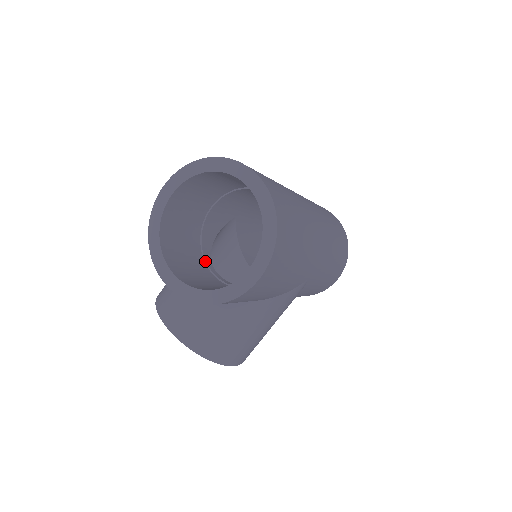
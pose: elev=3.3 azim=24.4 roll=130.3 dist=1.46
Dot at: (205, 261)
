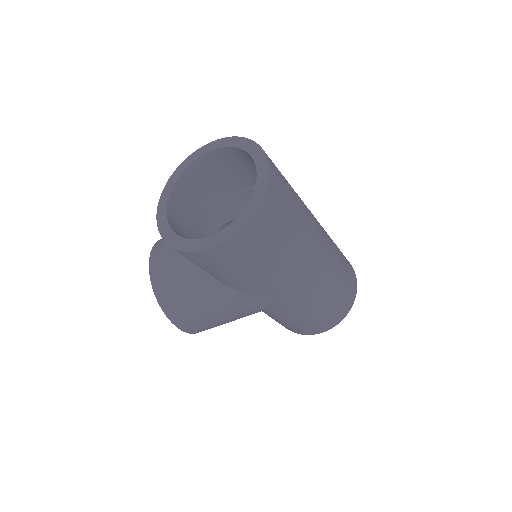
Dot at: (209, 228)
